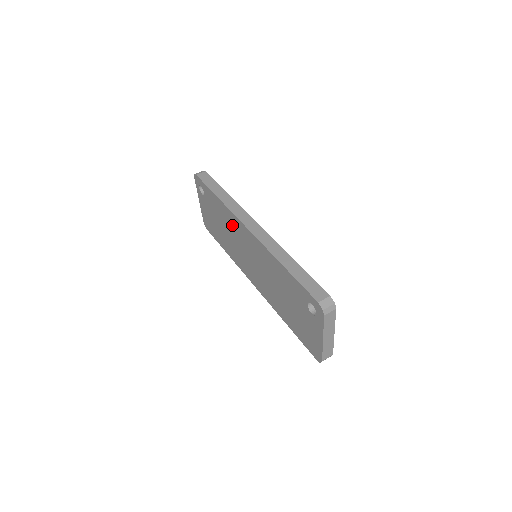
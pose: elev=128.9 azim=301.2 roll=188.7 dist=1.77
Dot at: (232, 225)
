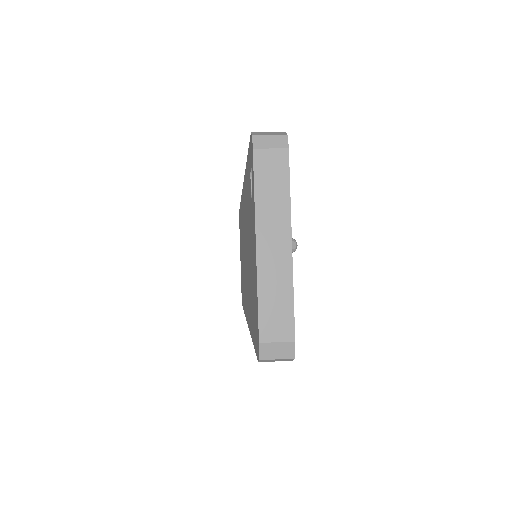
Dot at: occluded
